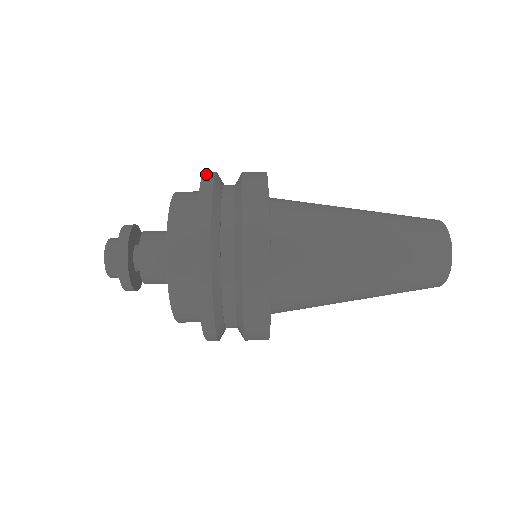
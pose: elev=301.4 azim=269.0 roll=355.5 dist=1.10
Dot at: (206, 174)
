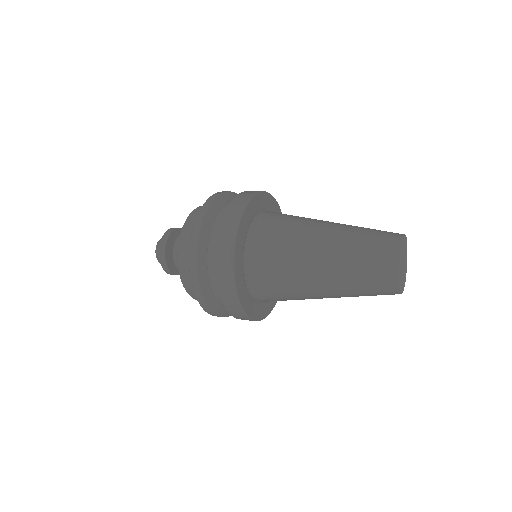
Dot at: occluded
